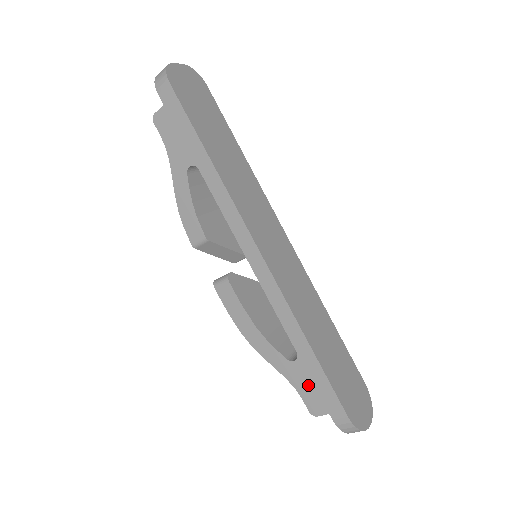
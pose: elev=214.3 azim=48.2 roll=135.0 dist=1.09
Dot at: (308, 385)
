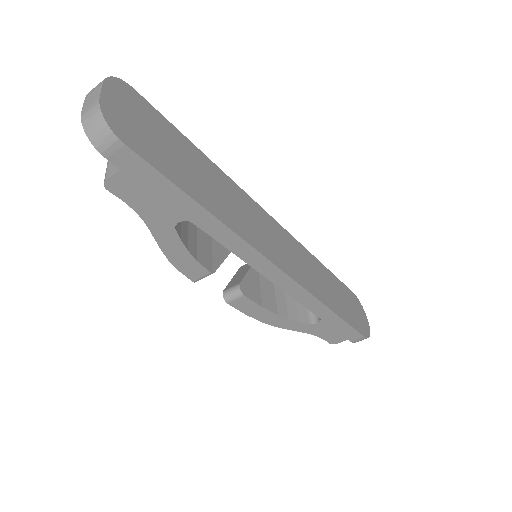
Dot at: (330, 332)
